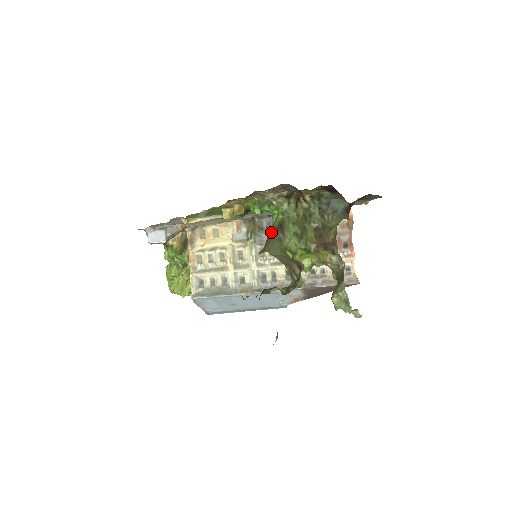
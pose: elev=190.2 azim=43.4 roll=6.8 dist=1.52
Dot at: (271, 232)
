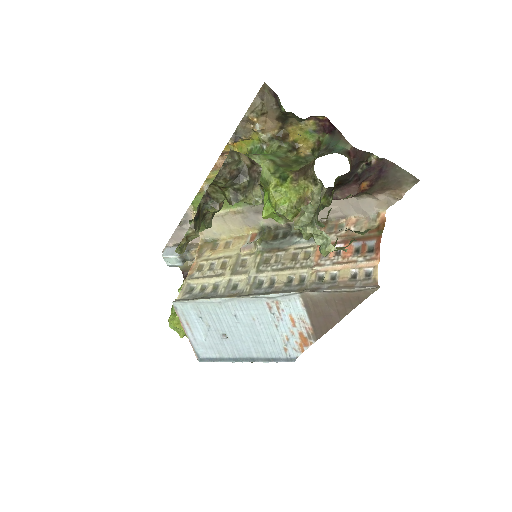
Dot at: occluded
